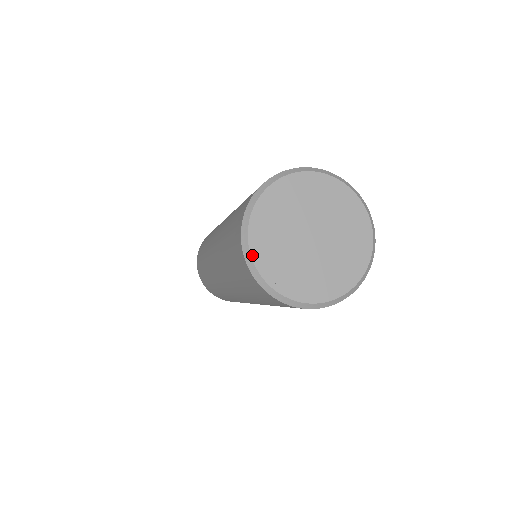
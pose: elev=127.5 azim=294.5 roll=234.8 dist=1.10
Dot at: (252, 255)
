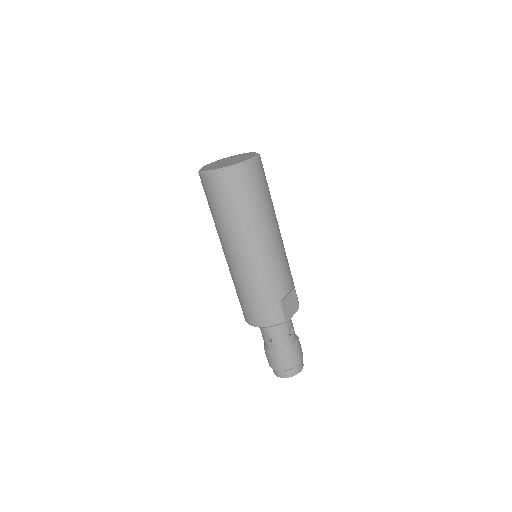
Dot at: (209, 170)
